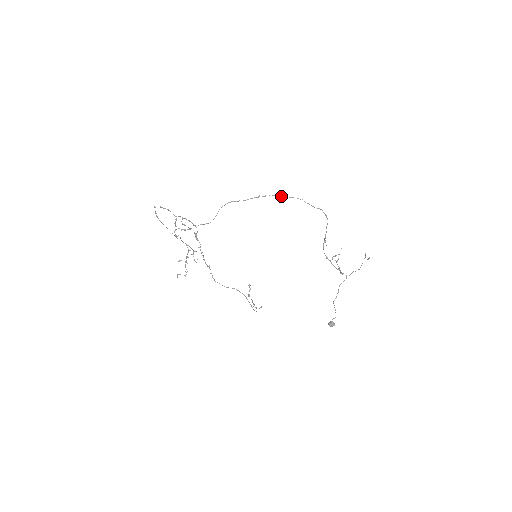
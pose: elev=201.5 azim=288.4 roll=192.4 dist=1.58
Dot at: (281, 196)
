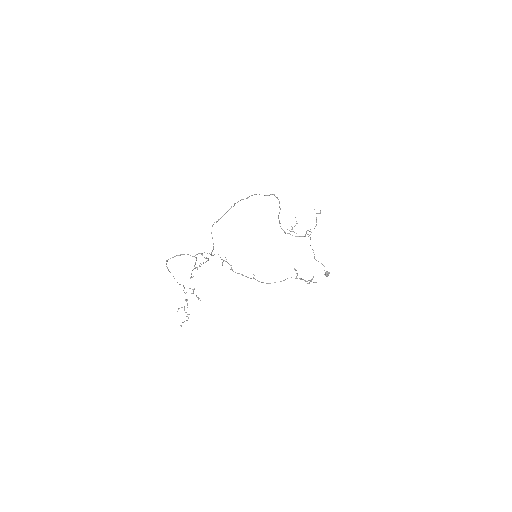
Dot at: occluded
